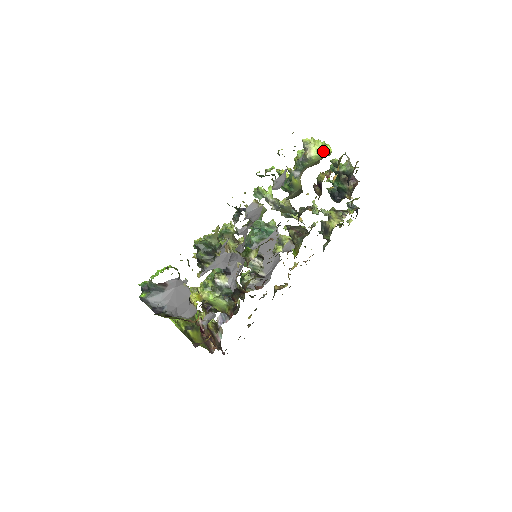
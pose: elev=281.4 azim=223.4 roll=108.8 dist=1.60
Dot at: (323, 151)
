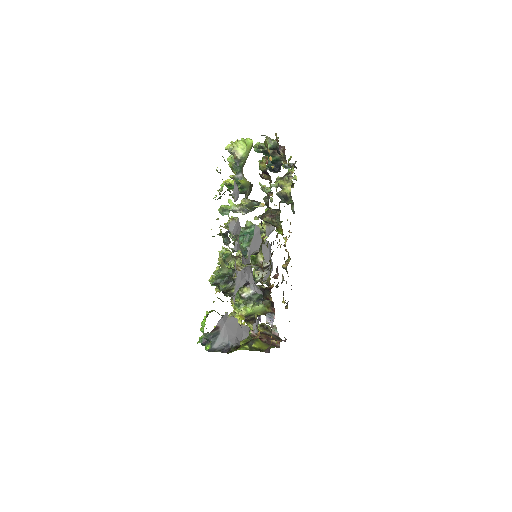
Dot at: (247, 146)
